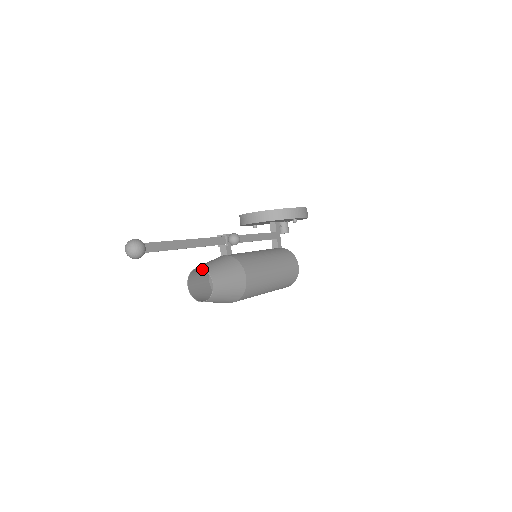
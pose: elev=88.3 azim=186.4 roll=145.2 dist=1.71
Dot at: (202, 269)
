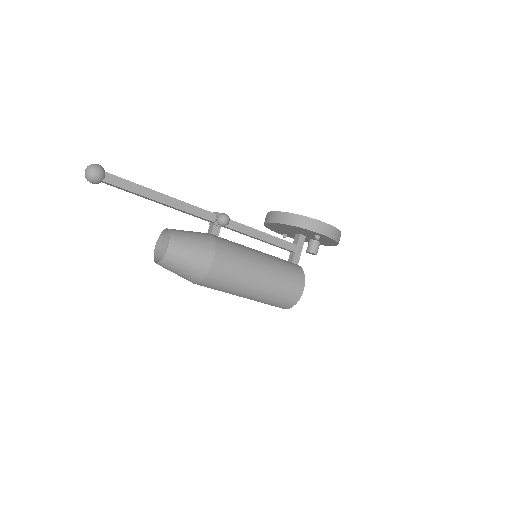
Dot at: occluded
